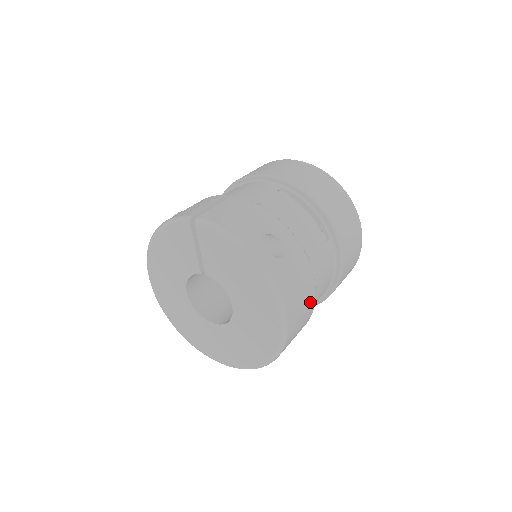
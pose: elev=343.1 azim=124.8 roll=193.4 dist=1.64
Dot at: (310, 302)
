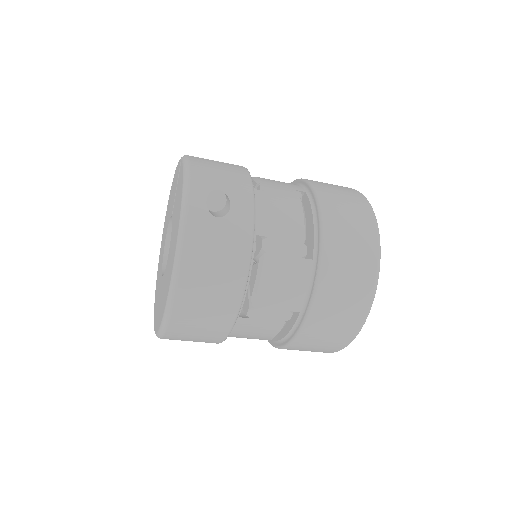
Dot at: (230, 292)
